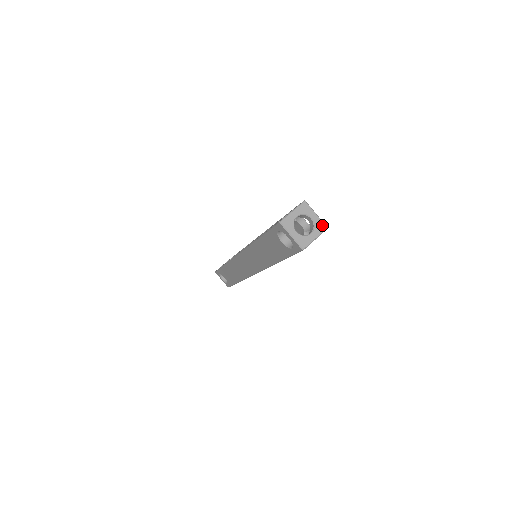
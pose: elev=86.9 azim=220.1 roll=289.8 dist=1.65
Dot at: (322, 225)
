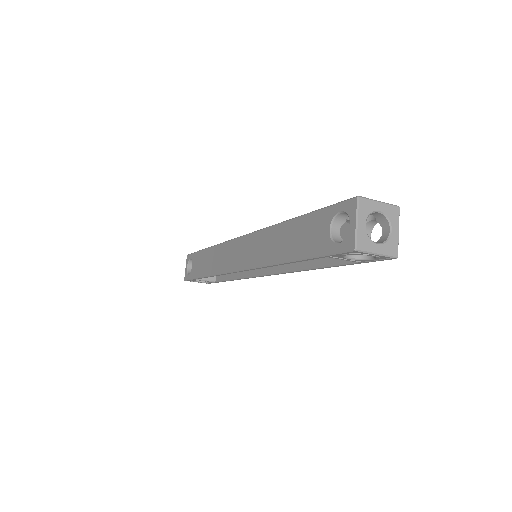
Dot at: (395, 249)
